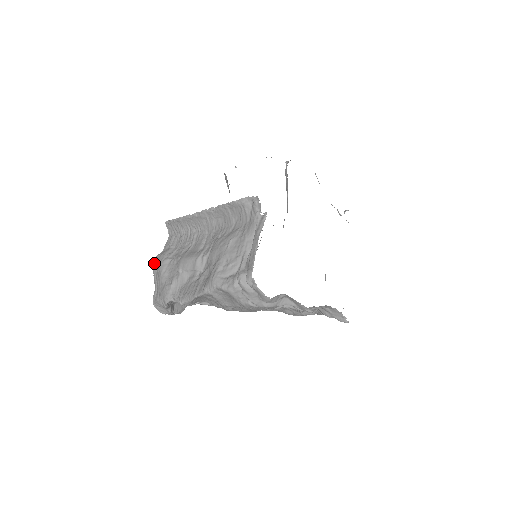
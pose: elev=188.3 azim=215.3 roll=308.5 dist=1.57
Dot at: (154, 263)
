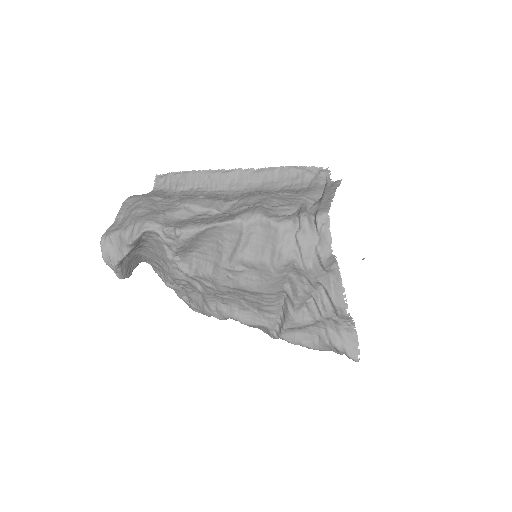
Dot at: (128, 198)
